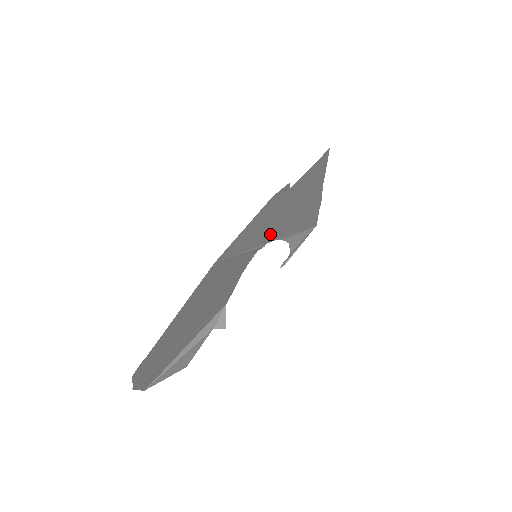
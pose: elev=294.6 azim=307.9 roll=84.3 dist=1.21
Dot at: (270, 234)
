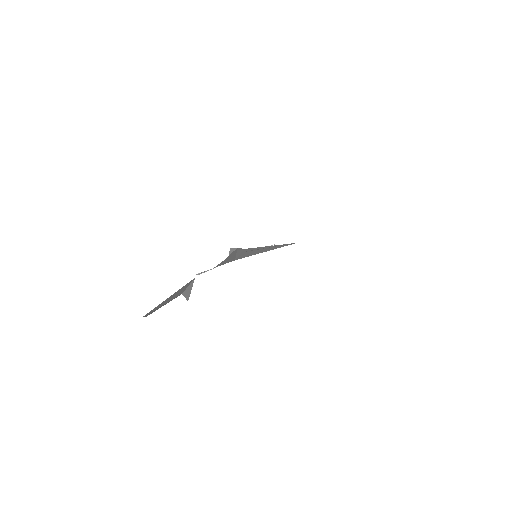
Dot at: occluded
